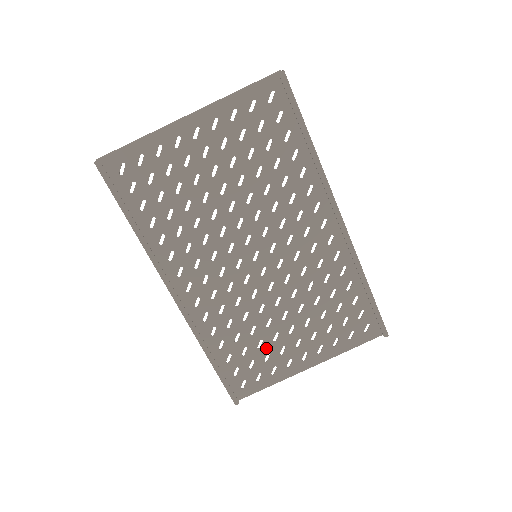
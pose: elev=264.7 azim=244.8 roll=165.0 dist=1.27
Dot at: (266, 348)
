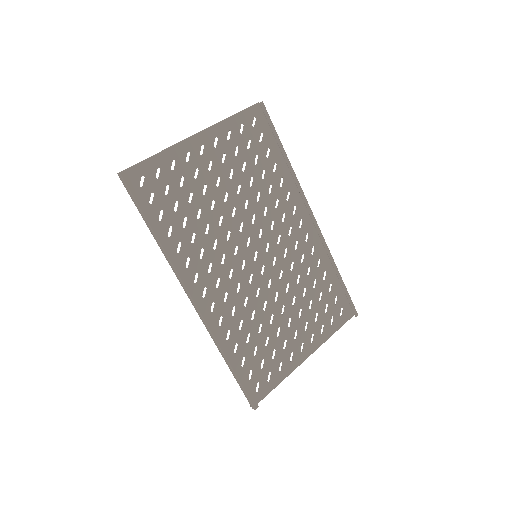
Dot at: (272, 345)
